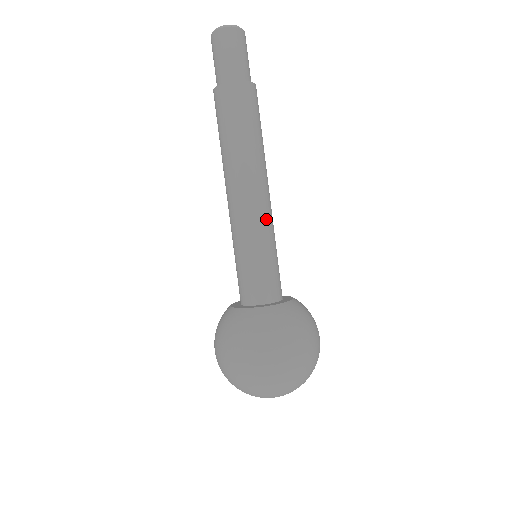
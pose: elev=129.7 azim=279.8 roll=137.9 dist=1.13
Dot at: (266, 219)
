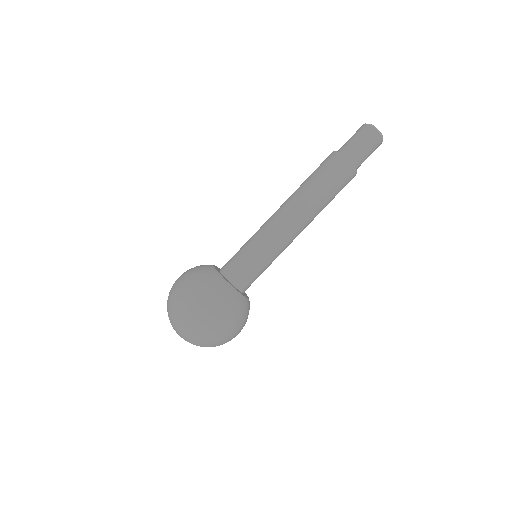
Dot at: (283, 244)
